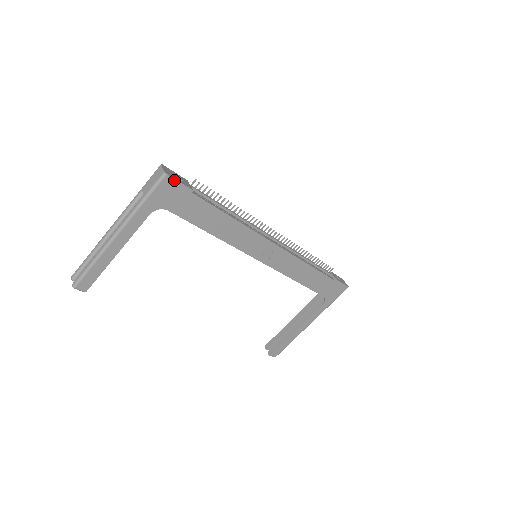
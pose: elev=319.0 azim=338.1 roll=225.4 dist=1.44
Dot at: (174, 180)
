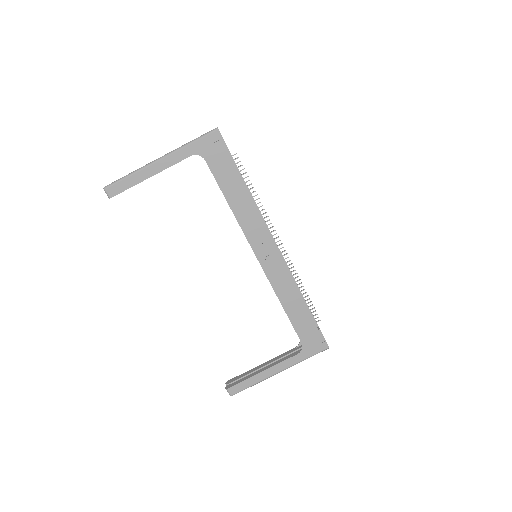
Dot at: (221, 137)
